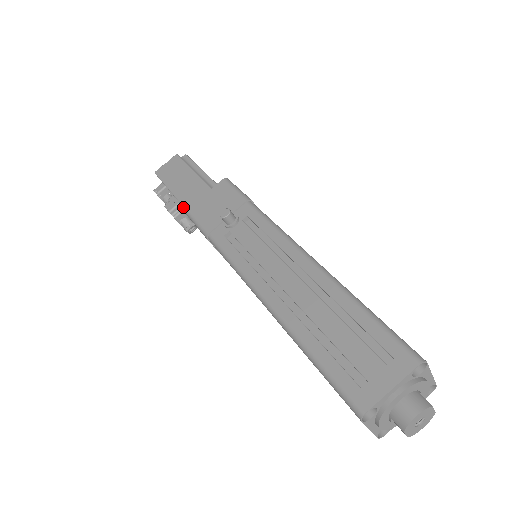
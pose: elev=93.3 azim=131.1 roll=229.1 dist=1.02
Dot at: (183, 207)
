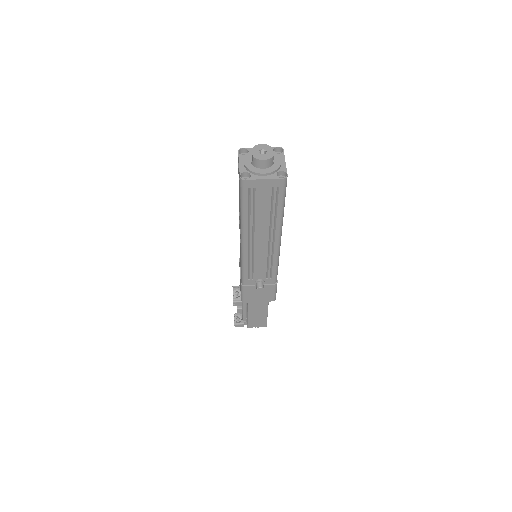
Dot at: occluded
